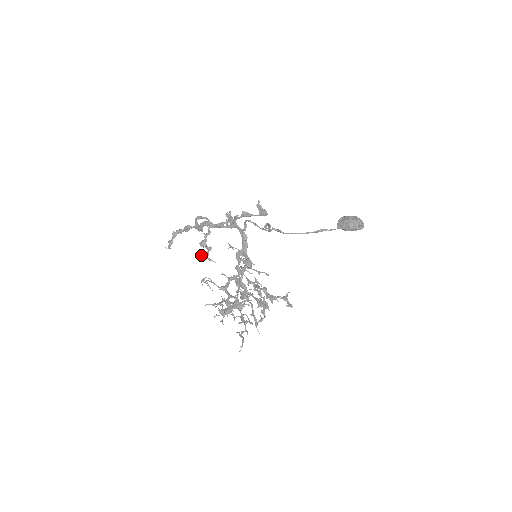
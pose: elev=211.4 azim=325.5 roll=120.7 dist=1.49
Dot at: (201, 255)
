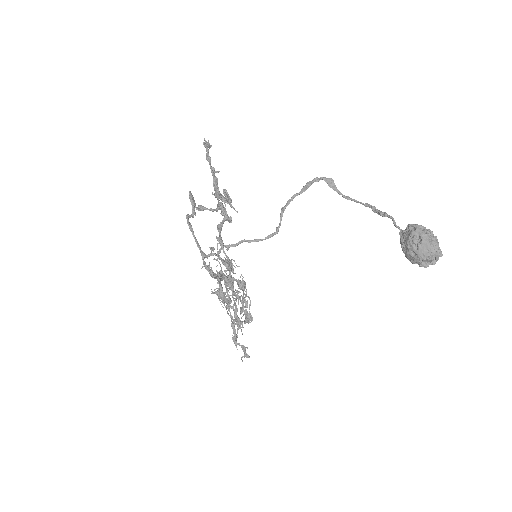
Dot at: (225, 196)
